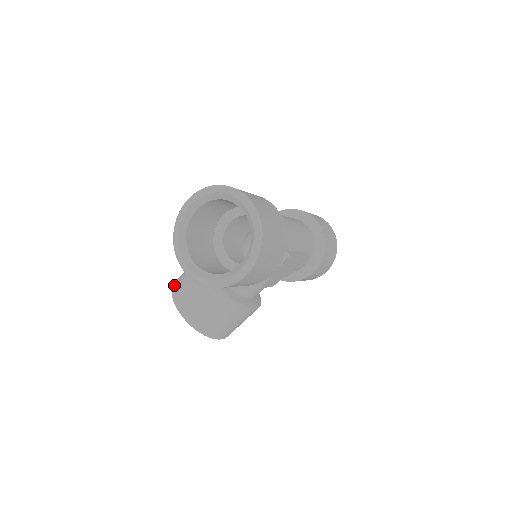
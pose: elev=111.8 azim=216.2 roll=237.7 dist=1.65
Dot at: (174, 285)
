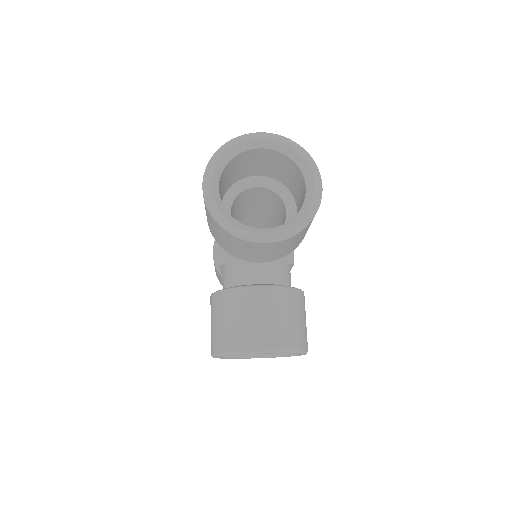
Dot at: (223, 346)
